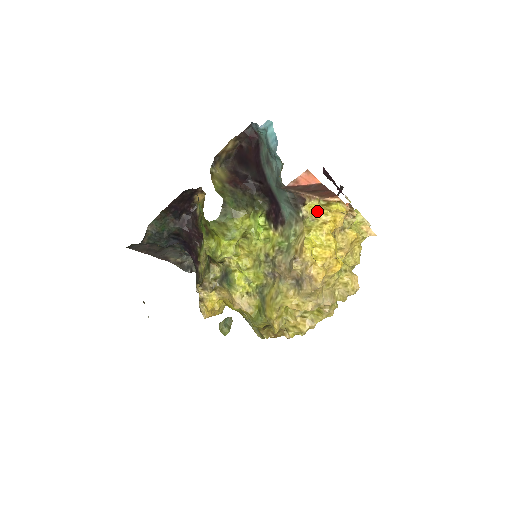
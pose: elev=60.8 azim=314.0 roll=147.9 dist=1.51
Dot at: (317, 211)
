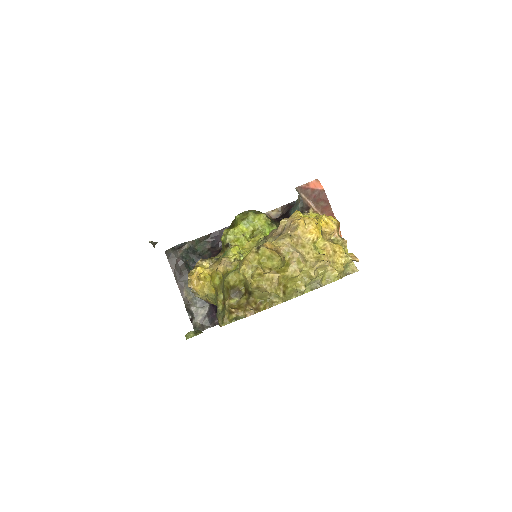
Dot at: occluded
